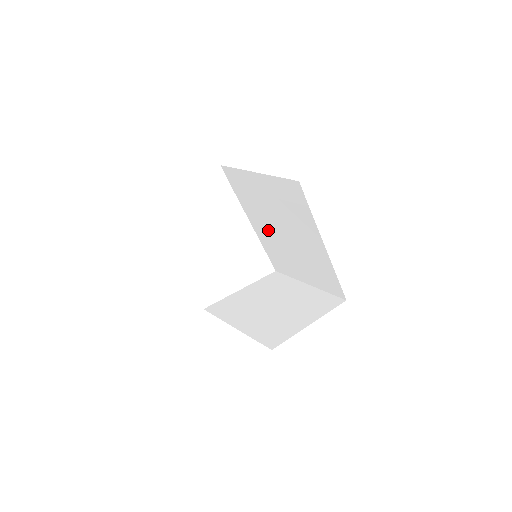
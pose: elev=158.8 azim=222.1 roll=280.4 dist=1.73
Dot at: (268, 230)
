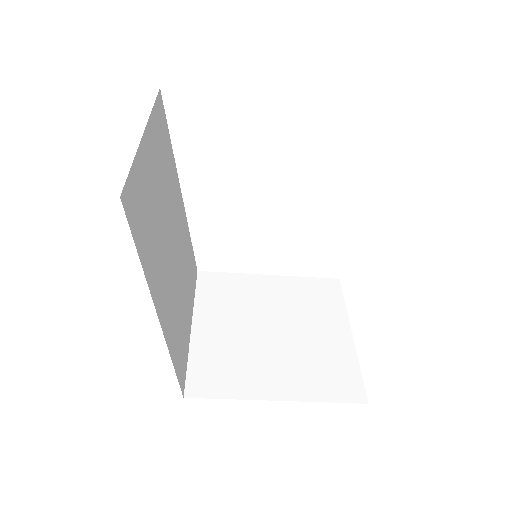
Dot at: occluded
